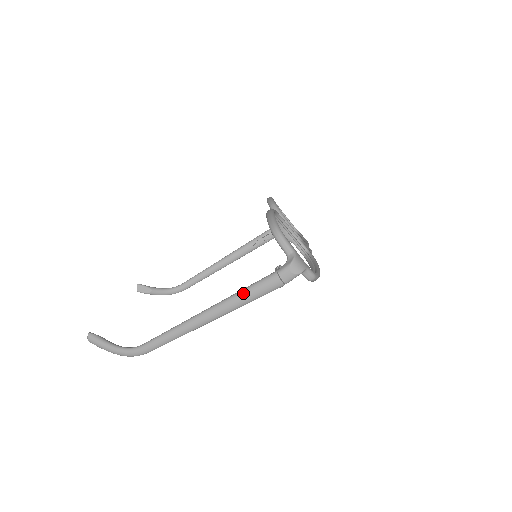
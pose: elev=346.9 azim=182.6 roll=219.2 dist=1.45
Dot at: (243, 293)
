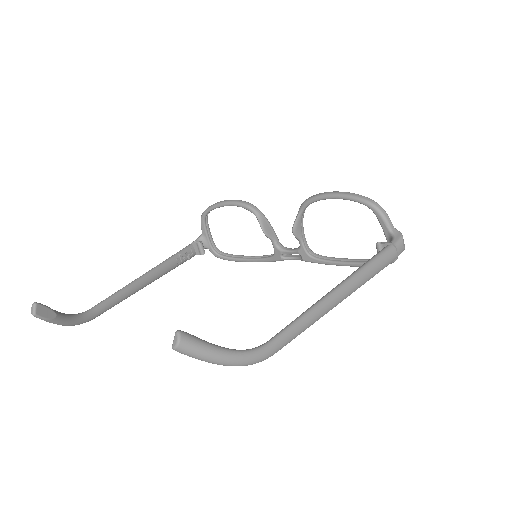
Dot at: (372, 265)
